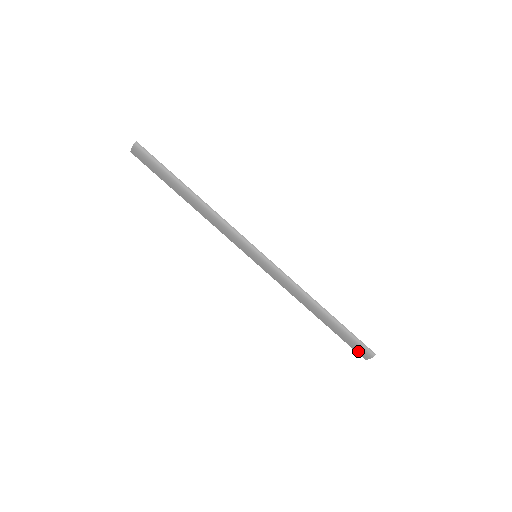
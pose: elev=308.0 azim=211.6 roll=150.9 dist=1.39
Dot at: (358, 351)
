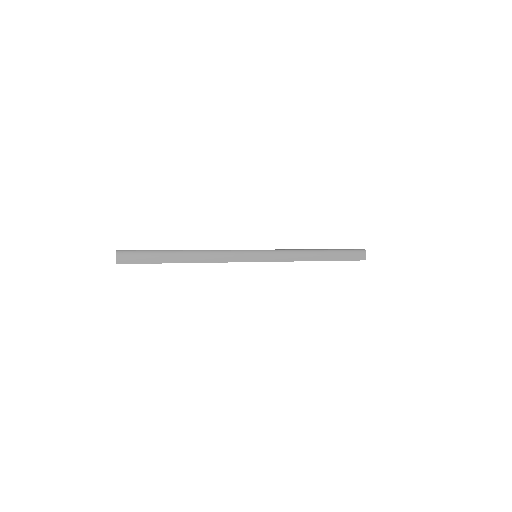
Dot at: (358, 258)
